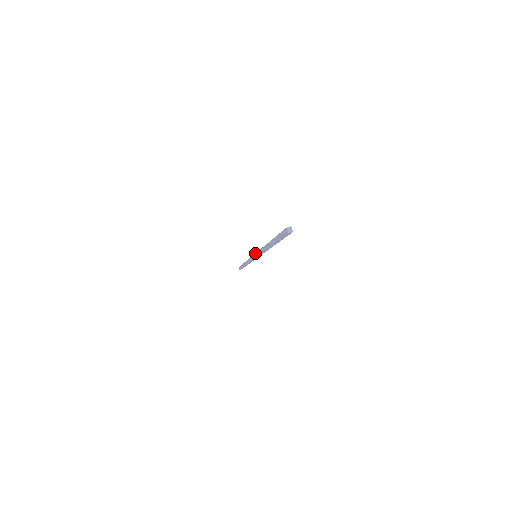
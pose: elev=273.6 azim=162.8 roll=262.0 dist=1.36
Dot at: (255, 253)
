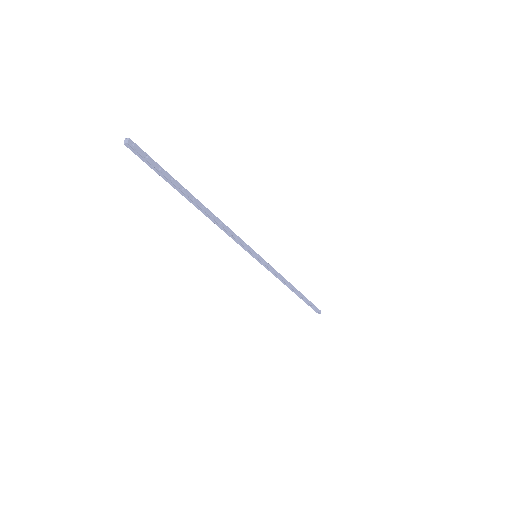
Dot at: occluded
